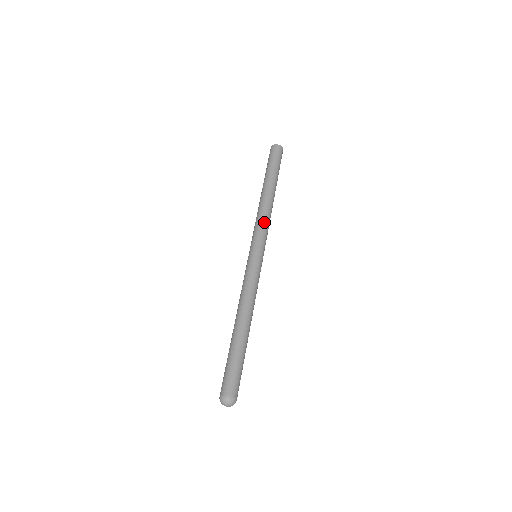
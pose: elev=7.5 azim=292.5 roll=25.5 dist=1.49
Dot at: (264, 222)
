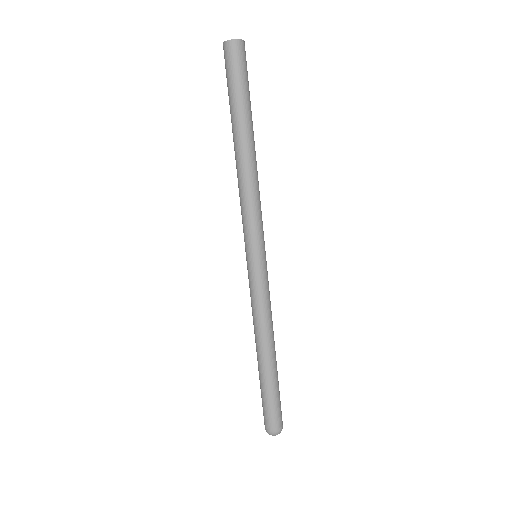
Dot at: (254, 206)
